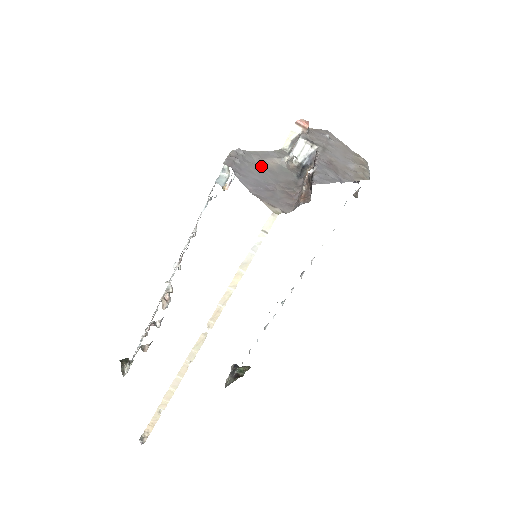
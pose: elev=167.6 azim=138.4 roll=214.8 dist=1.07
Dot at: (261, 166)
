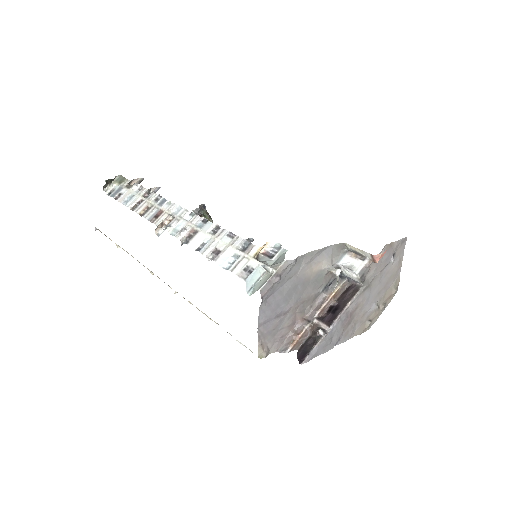
Dot at: (300, 277)
